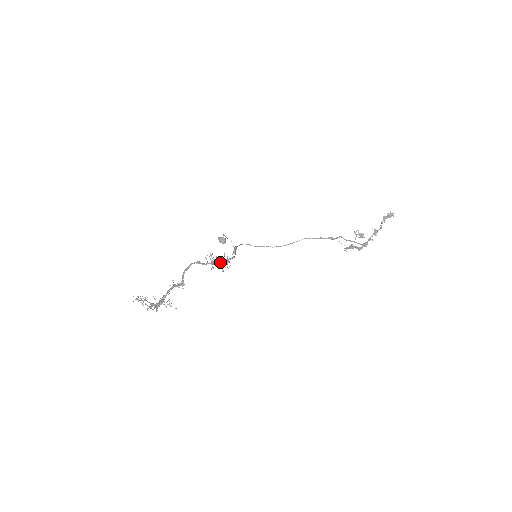
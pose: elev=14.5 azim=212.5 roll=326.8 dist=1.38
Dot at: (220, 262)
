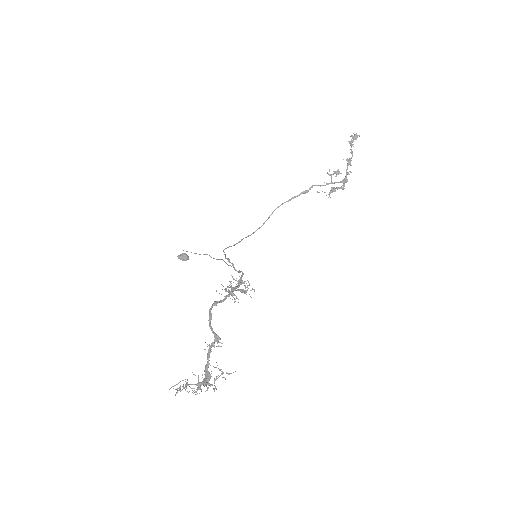
Dot at: (236, 287)
